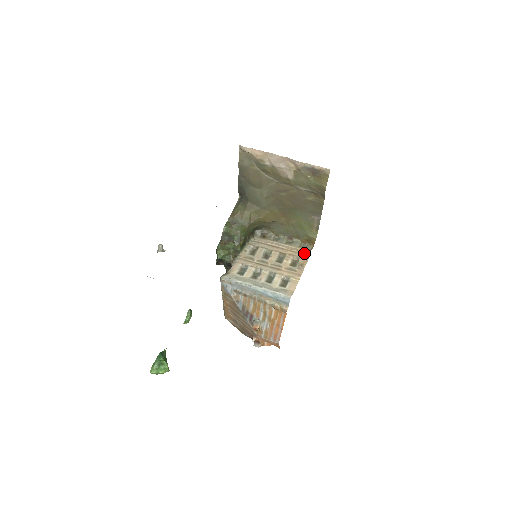
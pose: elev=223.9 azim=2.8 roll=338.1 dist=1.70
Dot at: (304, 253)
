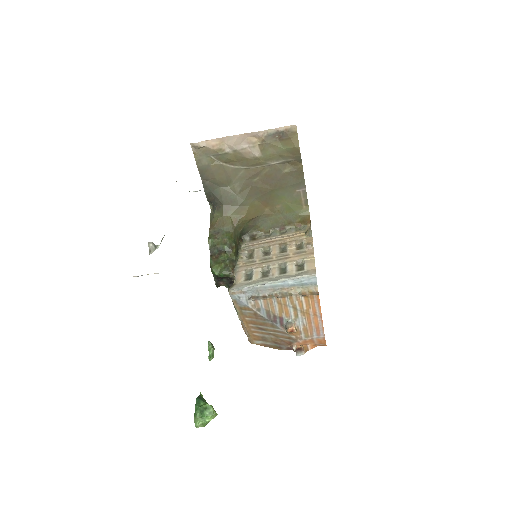
Dot at: (304, 234)
